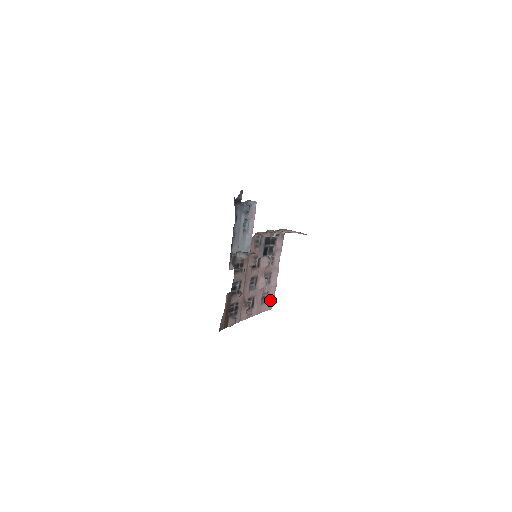
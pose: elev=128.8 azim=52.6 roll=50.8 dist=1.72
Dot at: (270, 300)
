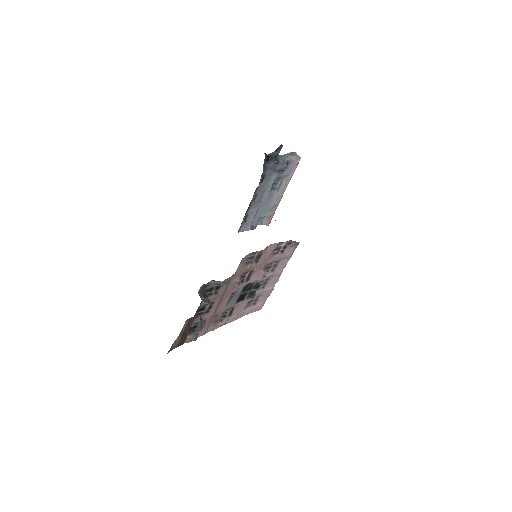
Dot at: (260, 302)
